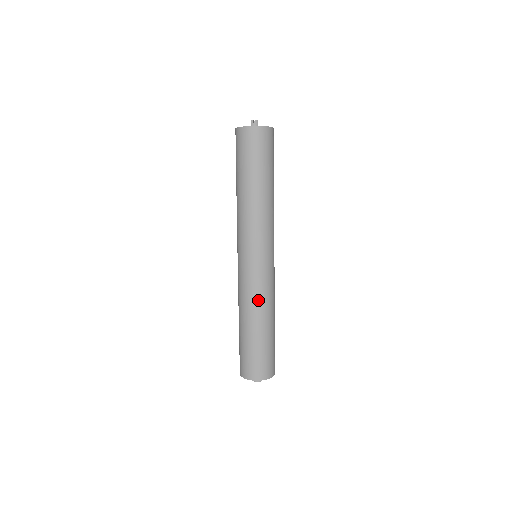
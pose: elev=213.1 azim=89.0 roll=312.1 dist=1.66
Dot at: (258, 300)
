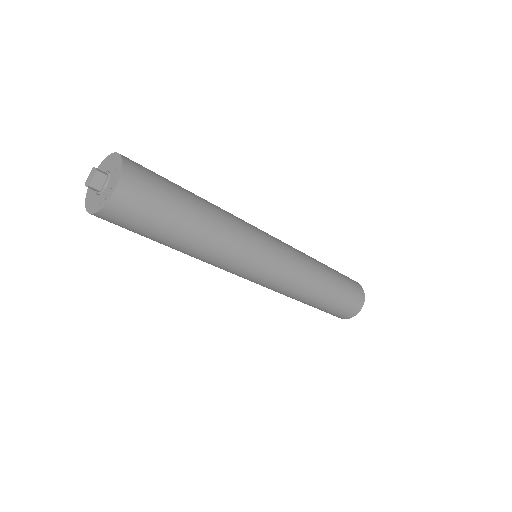
Dot at: occluded
